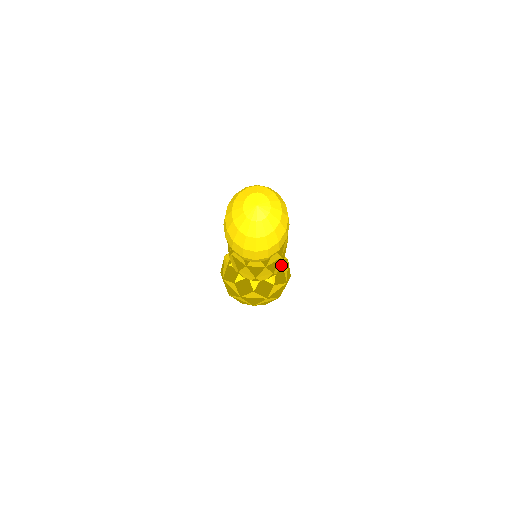
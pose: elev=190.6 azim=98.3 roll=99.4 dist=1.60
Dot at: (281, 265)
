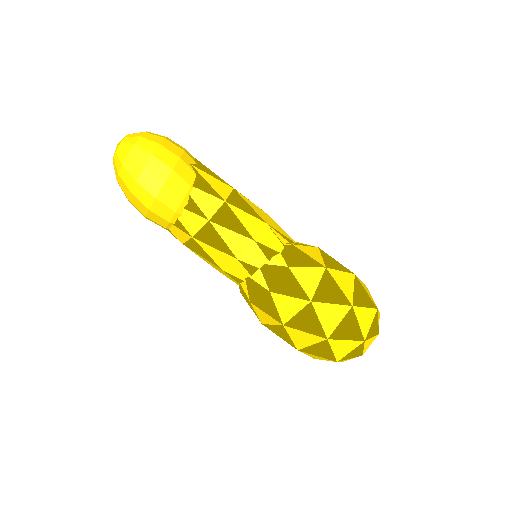
Dot at: (276, 236)
